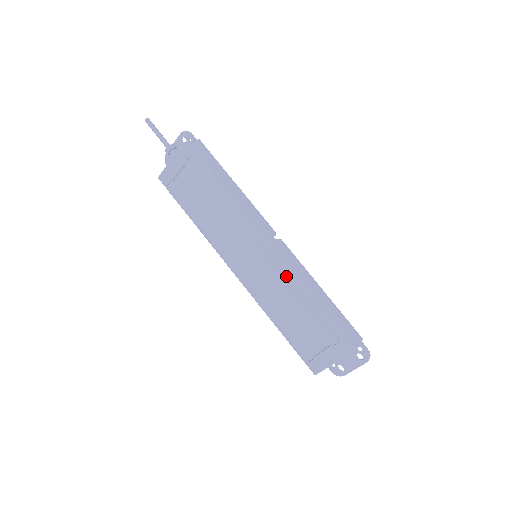
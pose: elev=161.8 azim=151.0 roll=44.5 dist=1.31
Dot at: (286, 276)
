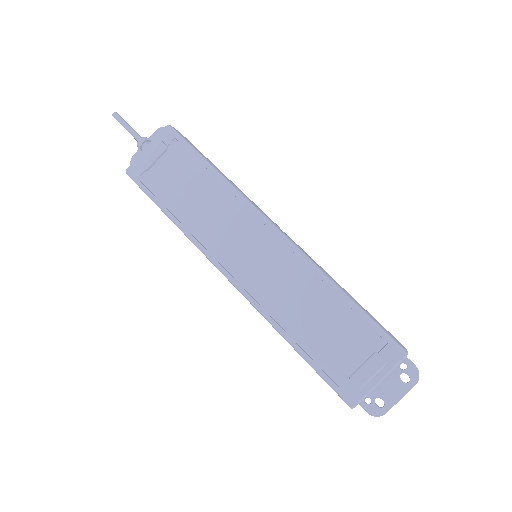
Dot at: (304, 266)
